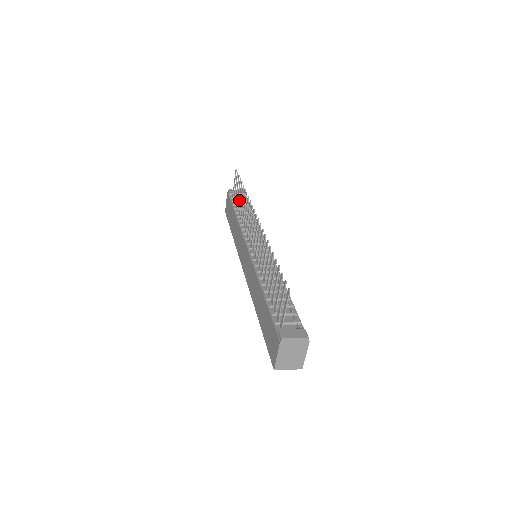
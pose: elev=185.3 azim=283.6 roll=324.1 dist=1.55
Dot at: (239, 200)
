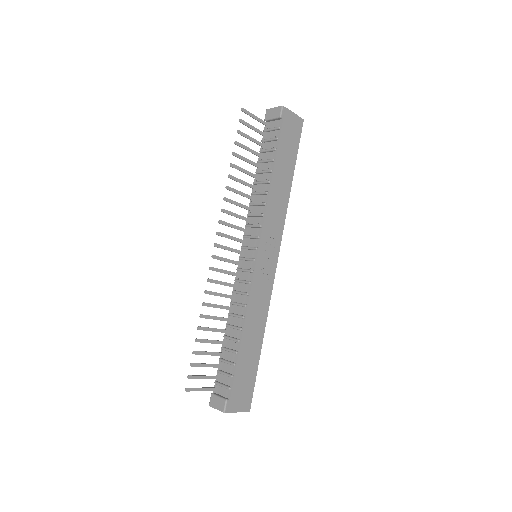
Dot at: (249, 163)
